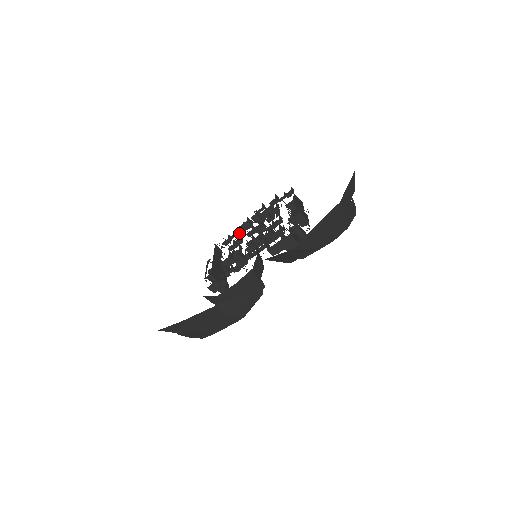
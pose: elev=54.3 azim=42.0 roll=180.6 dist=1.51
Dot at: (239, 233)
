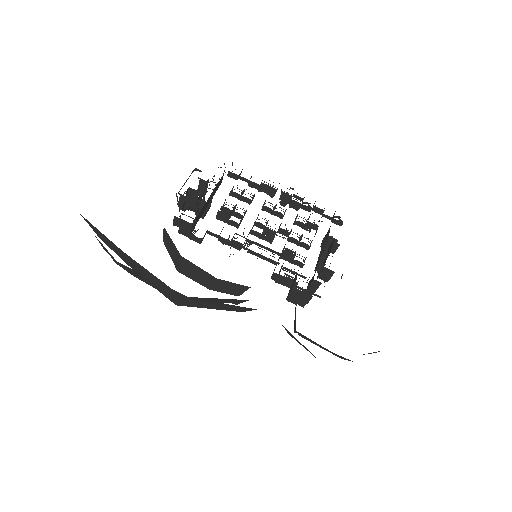
Dot at: (255, 185)
